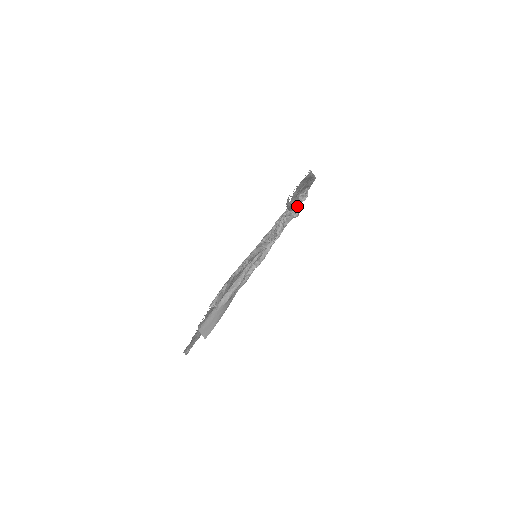
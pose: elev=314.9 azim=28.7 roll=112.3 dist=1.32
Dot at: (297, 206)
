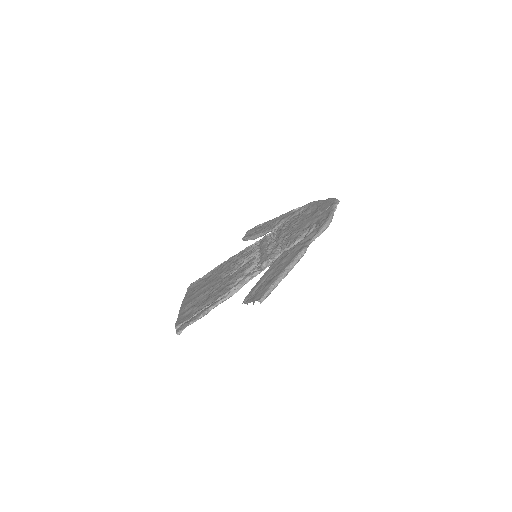
Dot at: occluded
